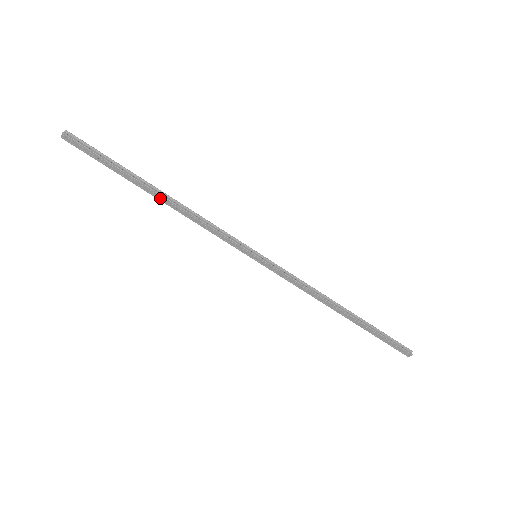
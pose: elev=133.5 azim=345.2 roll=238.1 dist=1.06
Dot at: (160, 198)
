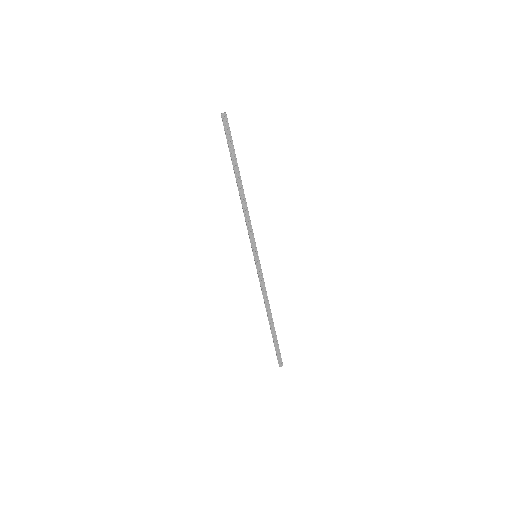
Dot at: (240, 187)
